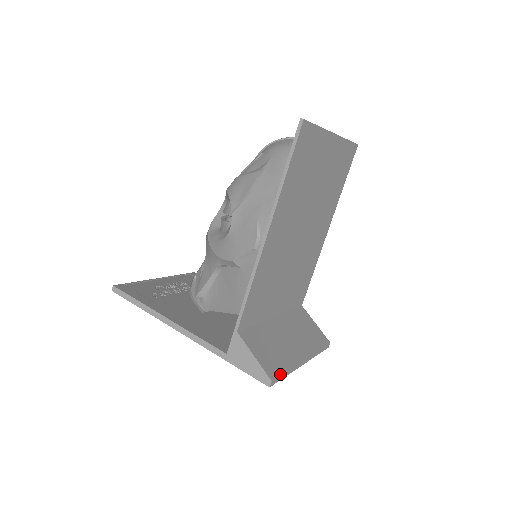
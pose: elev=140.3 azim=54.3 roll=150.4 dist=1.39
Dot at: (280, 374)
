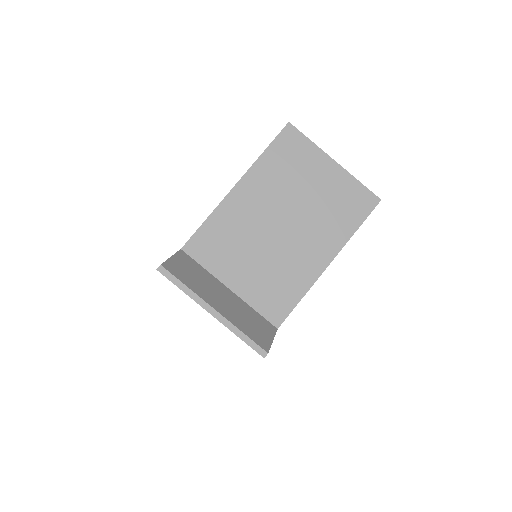
Dot at: (174, 275)
